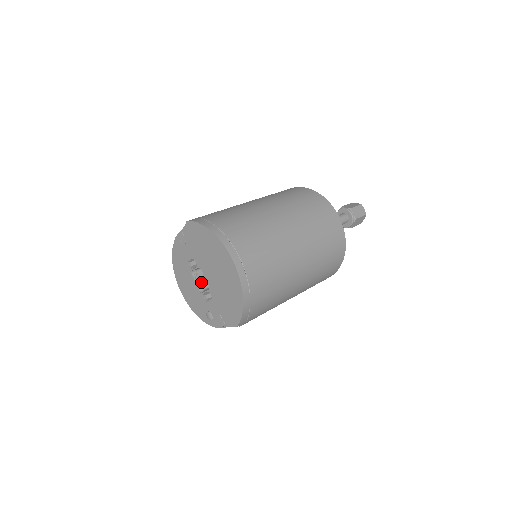
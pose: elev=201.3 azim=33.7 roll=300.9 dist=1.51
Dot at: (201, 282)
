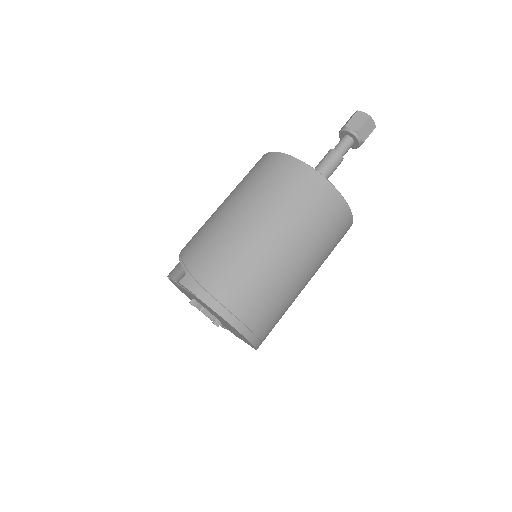
Dot at: occluded
